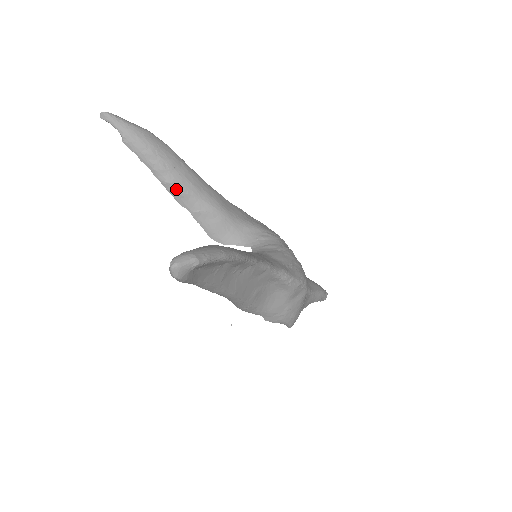
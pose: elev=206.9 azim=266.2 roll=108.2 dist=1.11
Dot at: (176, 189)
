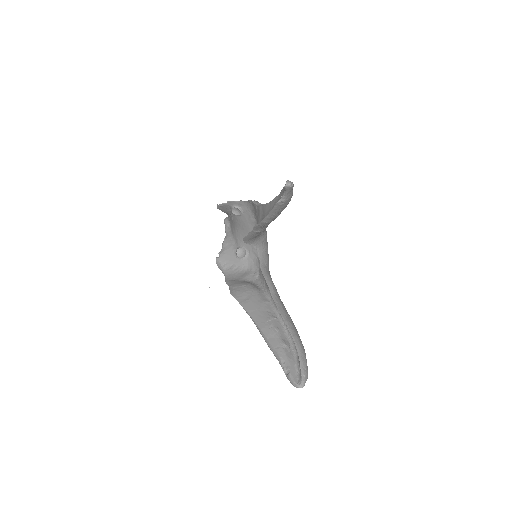
Dot at: (265, 225)
